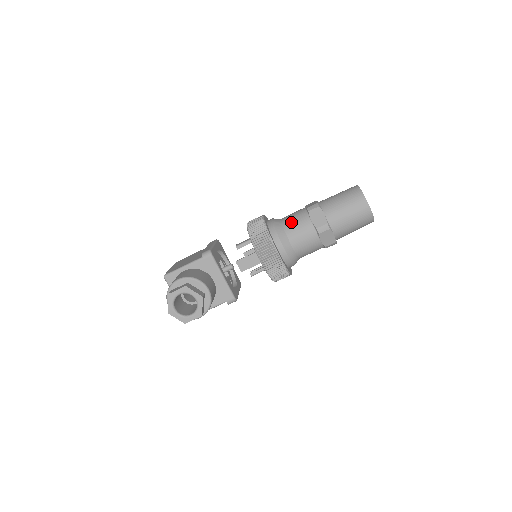
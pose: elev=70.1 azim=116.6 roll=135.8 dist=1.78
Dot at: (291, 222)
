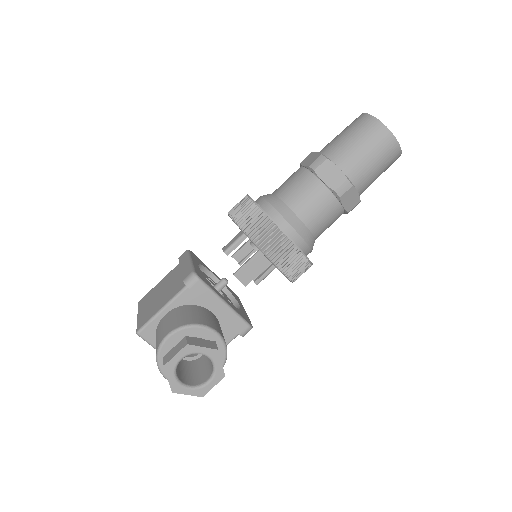
Dot at: (294, 193)
